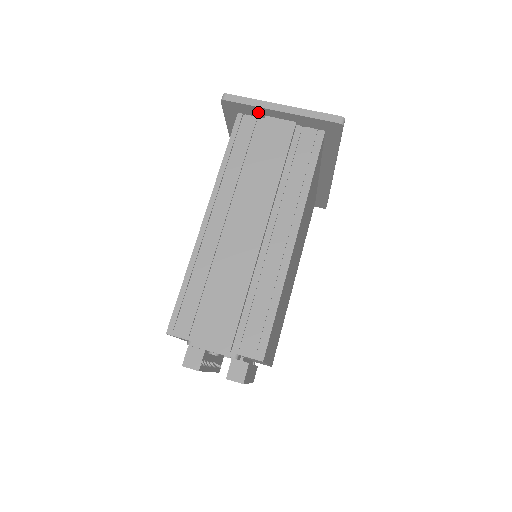
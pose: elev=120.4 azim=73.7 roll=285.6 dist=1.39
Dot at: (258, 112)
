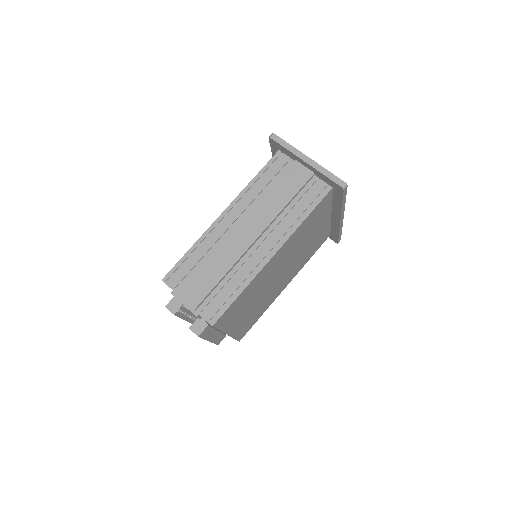
Dot at: (291, 155)
